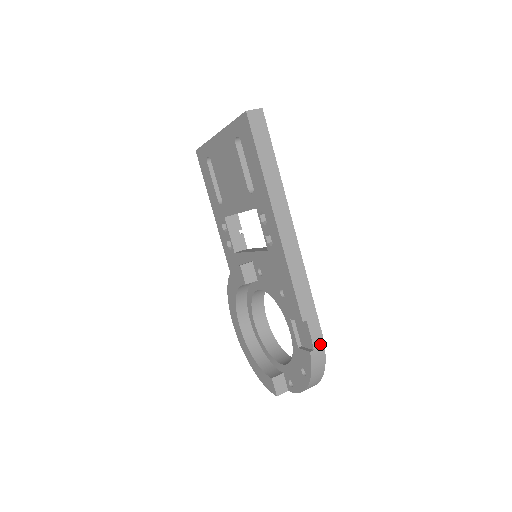
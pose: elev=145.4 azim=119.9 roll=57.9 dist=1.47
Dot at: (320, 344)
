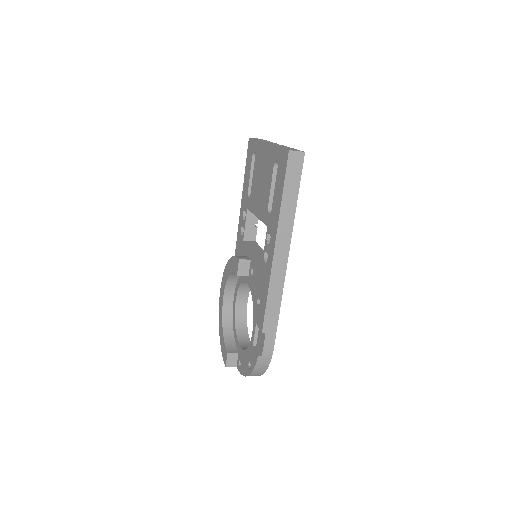
Dot at: (269, 354)
